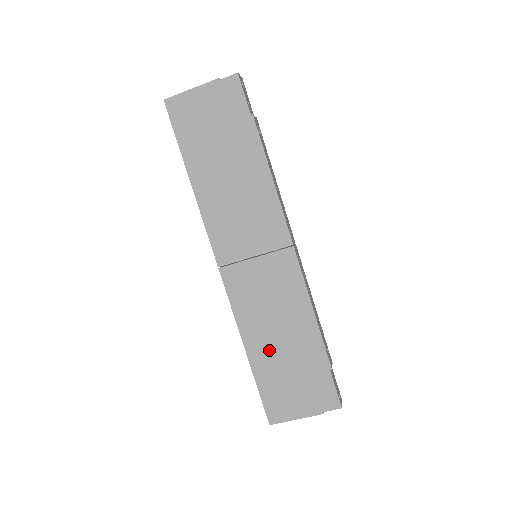
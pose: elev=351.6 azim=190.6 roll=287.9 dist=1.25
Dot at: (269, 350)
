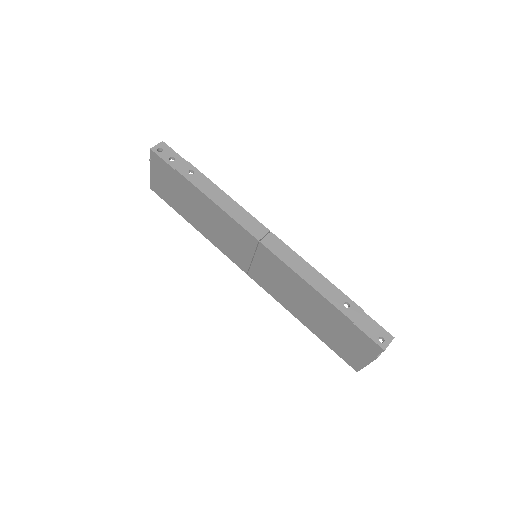
Dot at: (311, 319)
